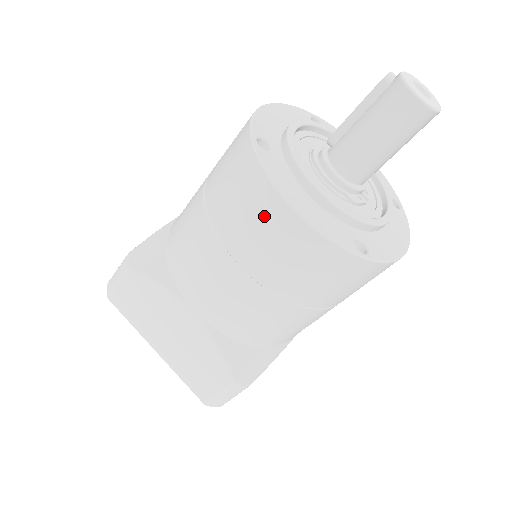
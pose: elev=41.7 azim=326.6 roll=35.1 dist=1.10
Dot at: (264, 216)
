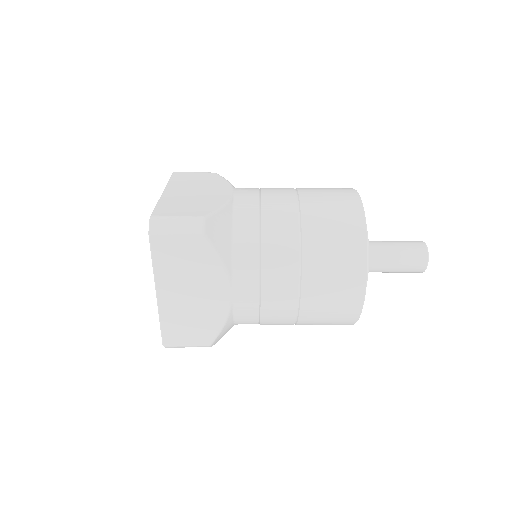
Dot at: (338, 190)
